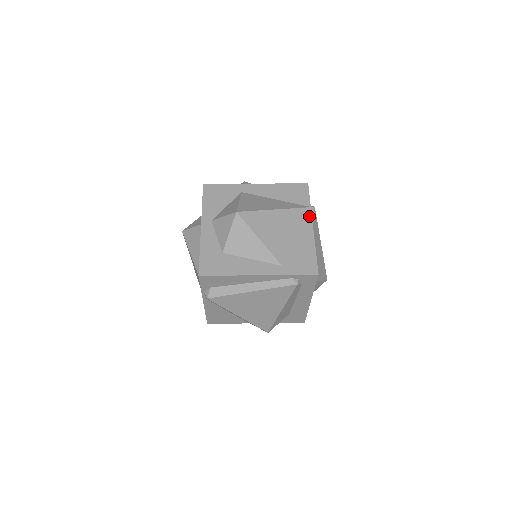
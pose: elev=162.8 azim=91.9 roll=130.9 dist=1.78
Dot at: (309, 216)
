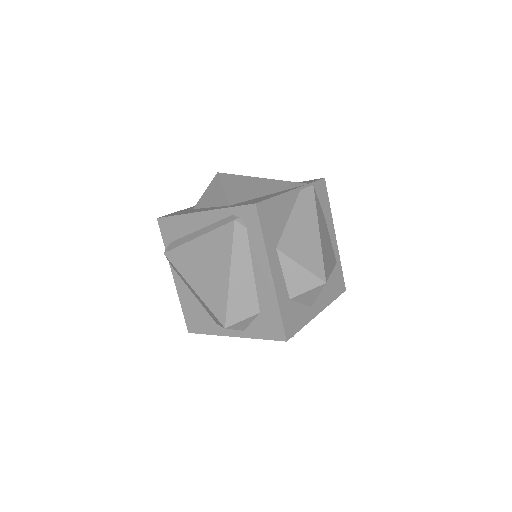
Dot at: occluded
